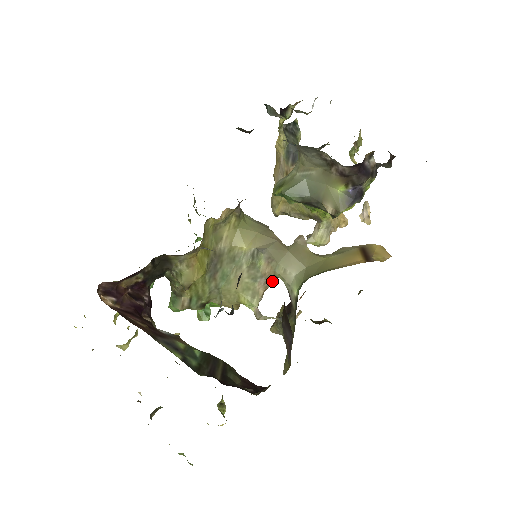
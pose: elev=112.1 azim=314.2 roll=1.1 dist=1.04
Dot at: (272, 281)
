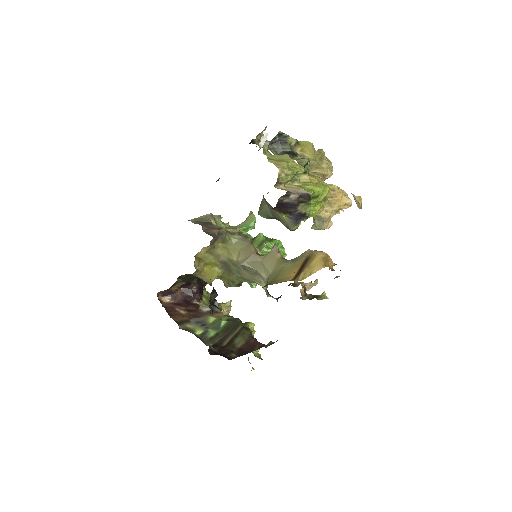
Dot at: occluded
